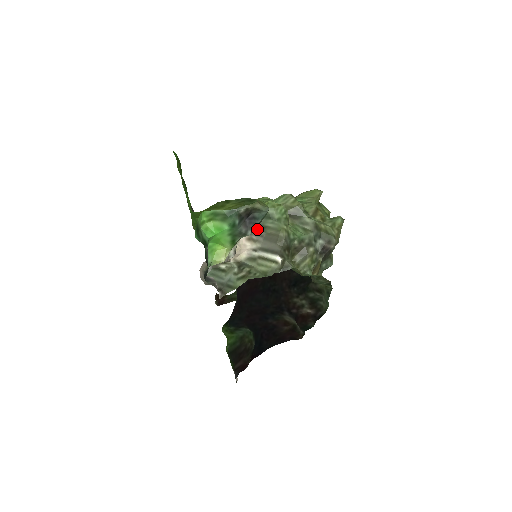
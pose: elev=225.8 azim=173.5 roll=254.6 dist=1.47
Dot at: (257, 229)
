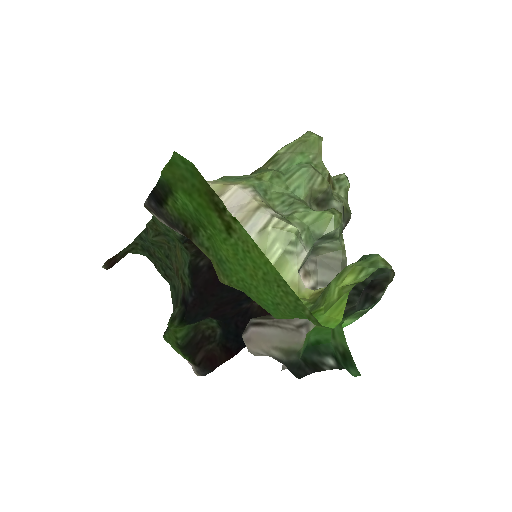
Dot at: occluded
